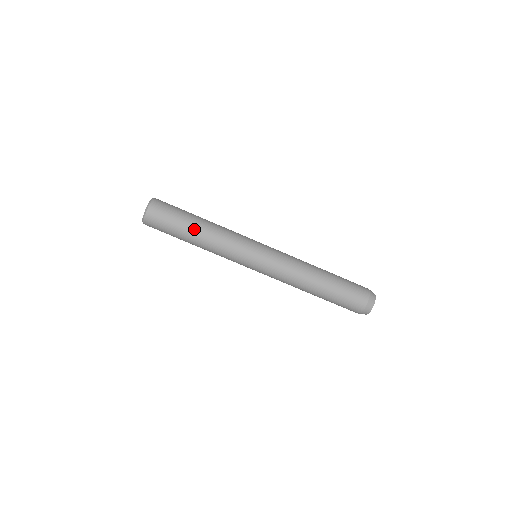
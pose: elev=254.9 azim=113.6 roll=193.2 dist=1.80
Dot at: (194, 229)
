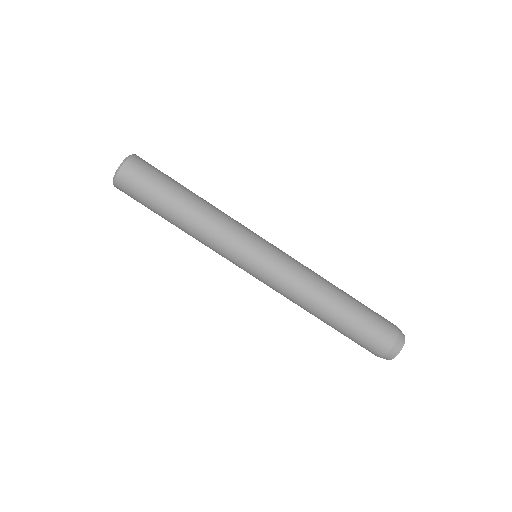
Dot at: (172, 216)
